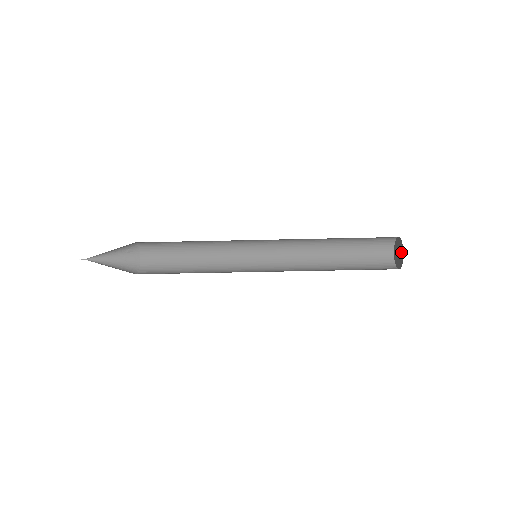
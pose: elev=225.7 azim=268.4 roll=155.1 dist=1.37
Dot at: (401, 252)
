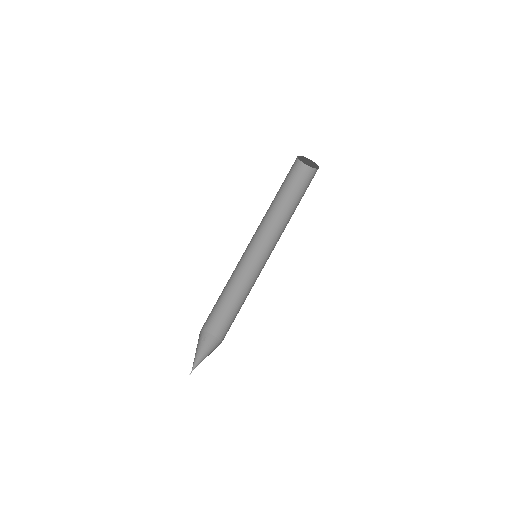
Dot at: (308, 160)
